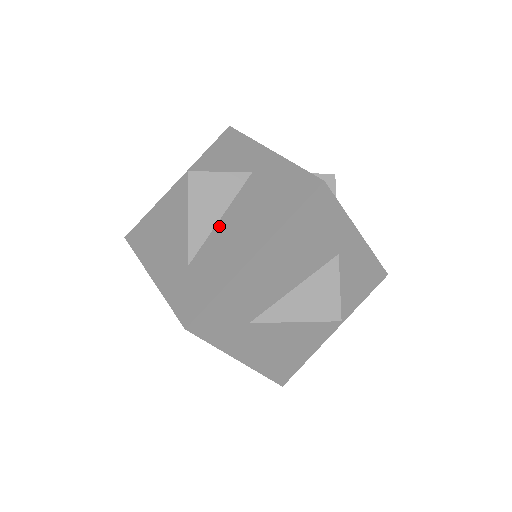
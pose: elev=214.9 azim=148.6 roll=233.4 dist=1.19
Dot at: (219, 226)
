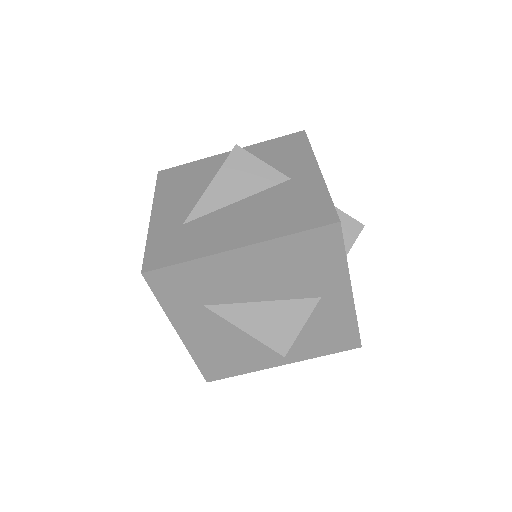
Dot at: (231, 207)
